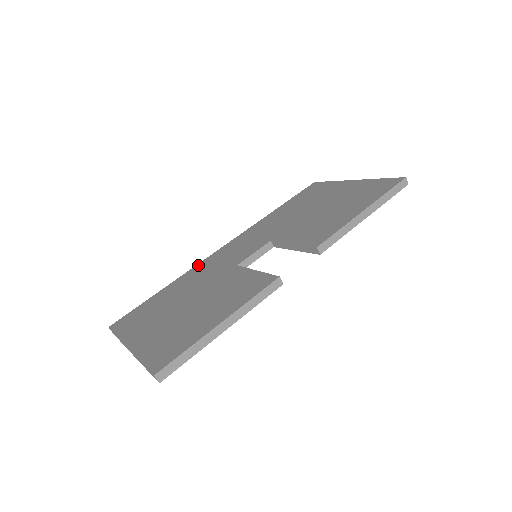
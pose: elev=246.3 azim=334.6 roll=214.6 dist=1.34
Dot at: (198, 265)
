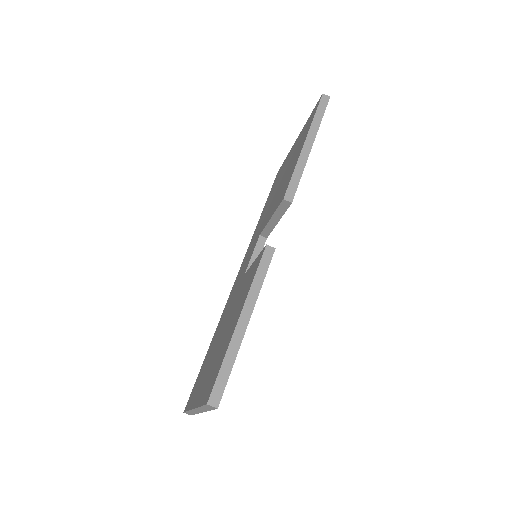
Dot at: (225, 306)
